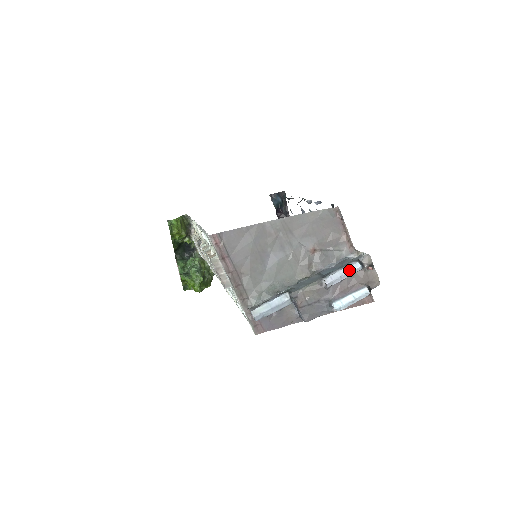
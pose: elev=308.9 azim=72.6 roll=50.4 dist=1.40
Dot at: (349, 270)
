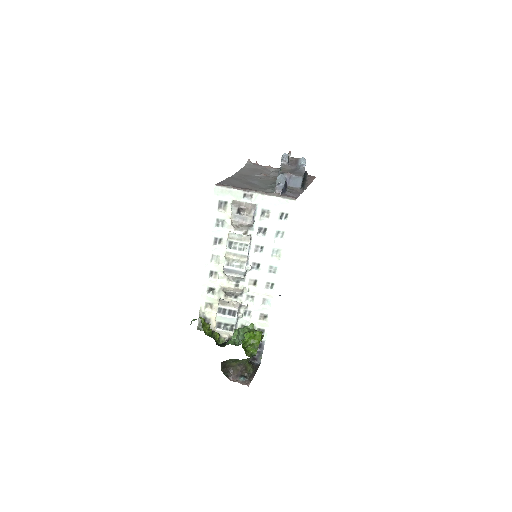
Dot at: (284, 155)
